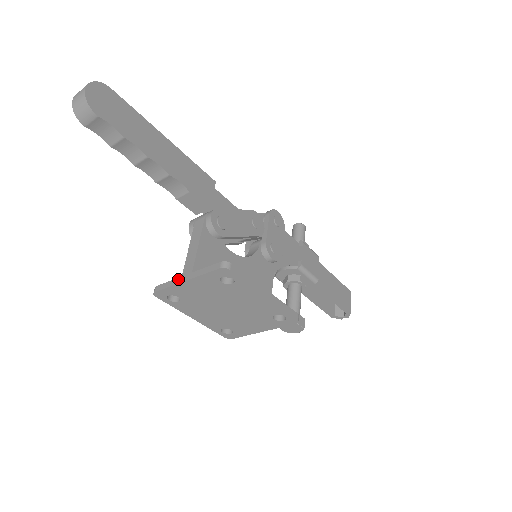
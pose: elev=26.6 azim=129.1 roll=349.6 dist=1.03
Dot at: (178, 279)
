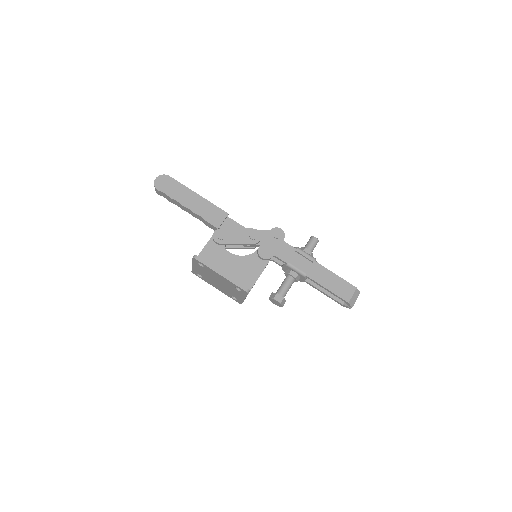
Dot at: occluded
